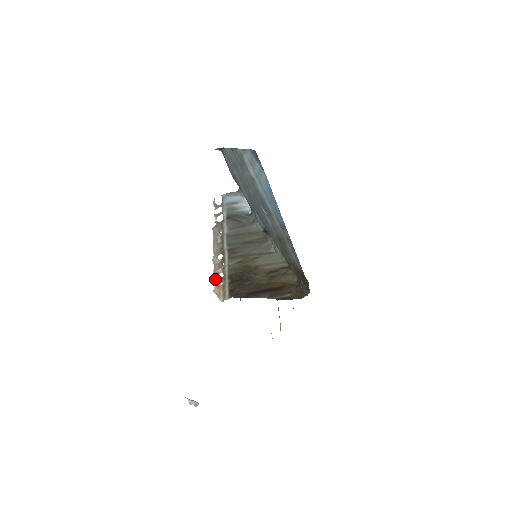
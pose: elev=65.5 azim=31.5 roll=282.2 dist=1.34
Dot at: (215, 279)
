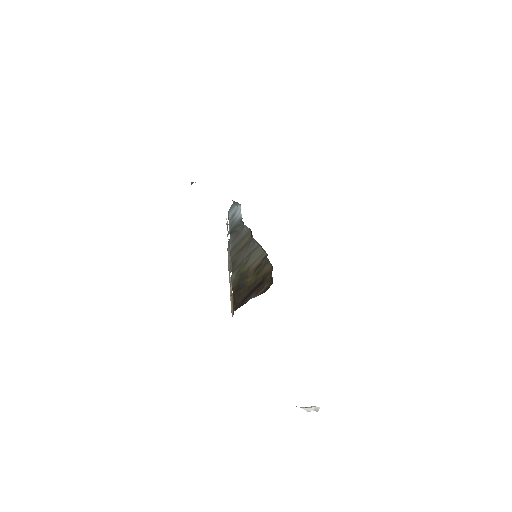
Dot at: (230, 298)
